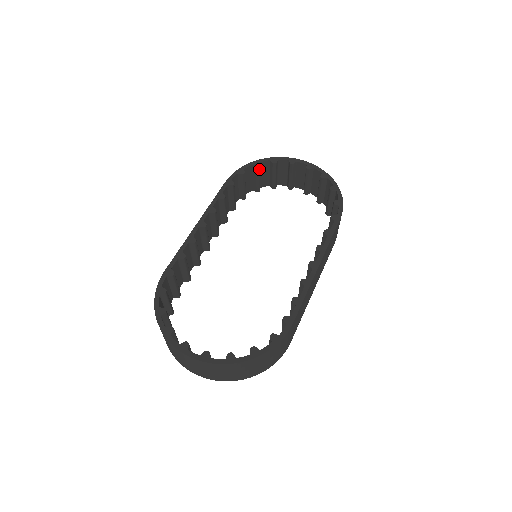
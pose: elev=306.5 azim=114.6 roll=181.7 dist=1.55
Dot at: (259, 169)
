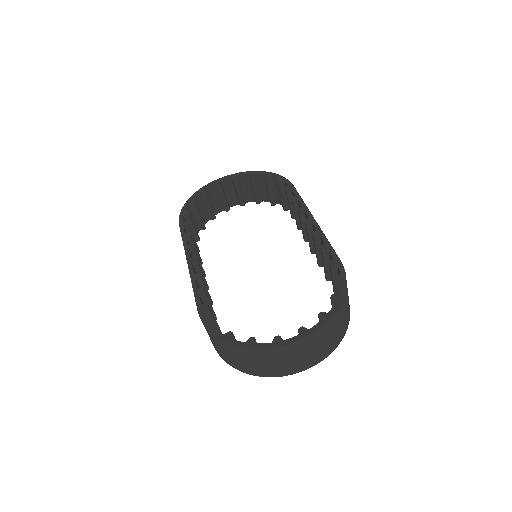
Dot at: (196, 204)
